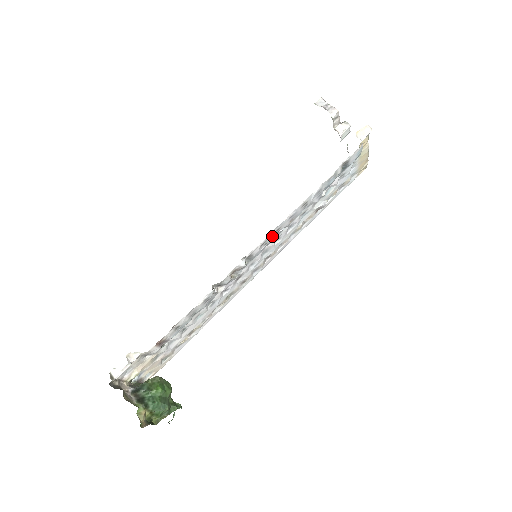
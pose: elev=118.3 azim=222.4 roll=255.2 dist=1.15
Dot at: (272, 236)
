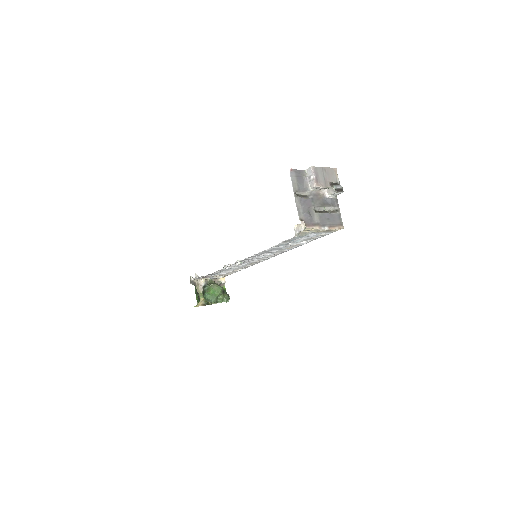
Dot at: occluded
